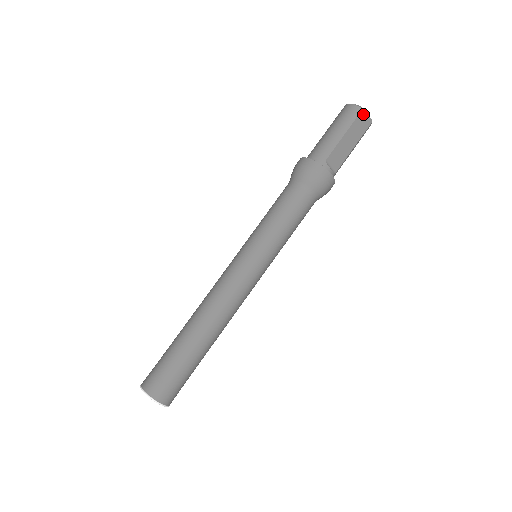
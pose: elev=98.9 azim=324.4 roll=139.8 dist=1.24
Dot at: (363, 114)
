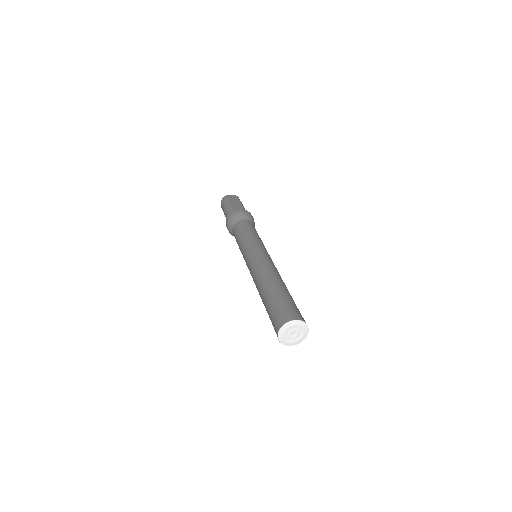
Dot at: (229, 196)
